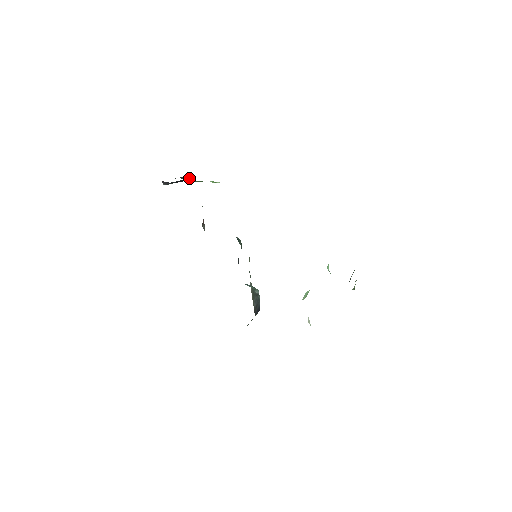
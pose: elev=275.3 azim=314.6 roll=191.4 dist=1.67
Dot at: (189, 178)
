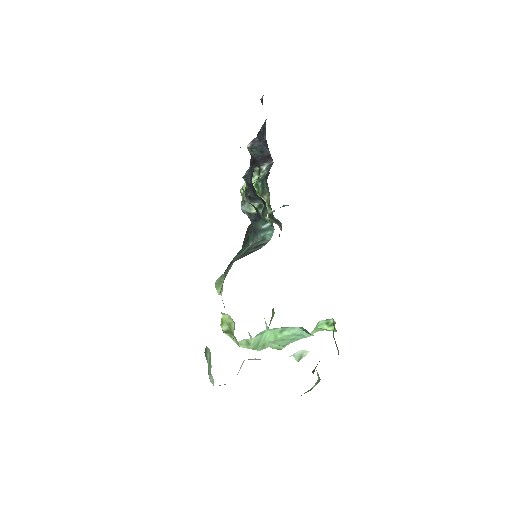
Dot at: (268, 163)
